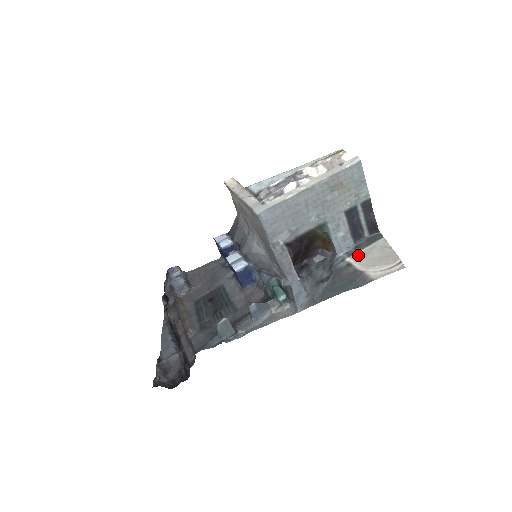
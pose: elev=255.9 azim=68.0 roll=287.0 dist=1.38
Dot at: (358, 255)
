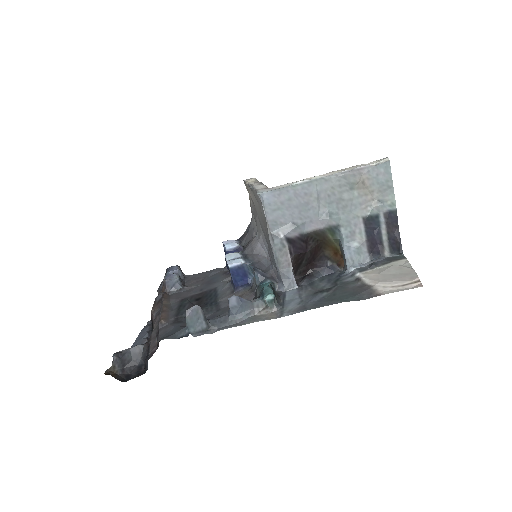
Dot at: (371, 271)
